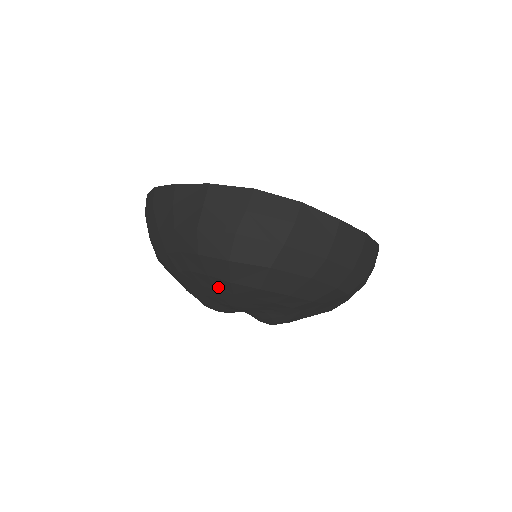
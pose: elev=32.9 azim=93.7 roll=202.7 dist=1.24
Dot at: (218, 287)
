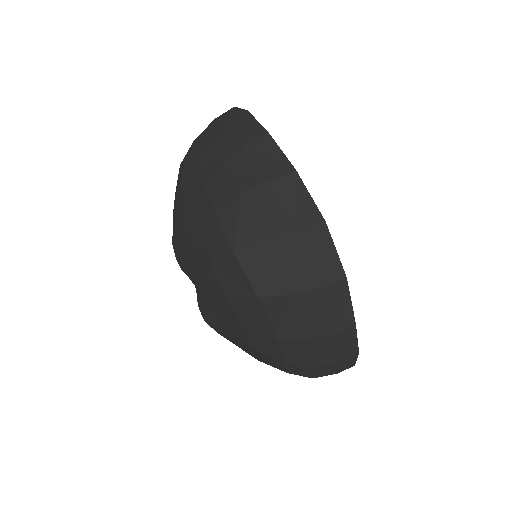
Dot at: (199, 253)
